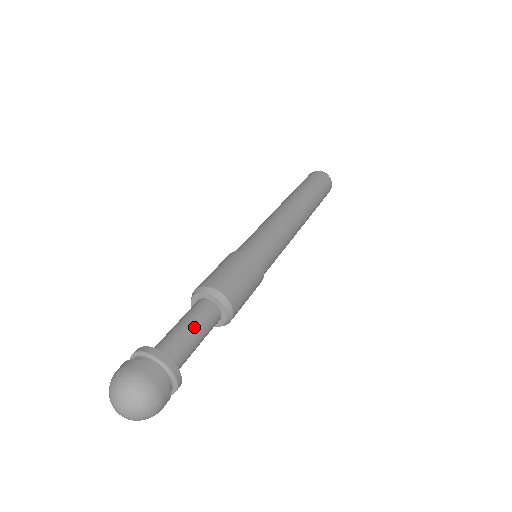
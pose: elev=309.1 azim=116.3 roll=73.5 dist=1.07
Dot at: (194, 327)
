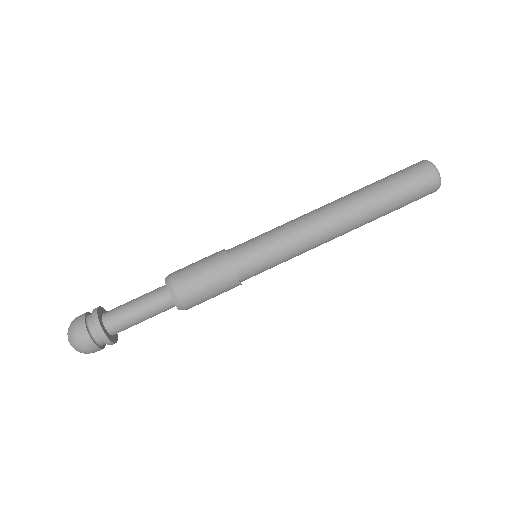
Dot at: (140, 307)
